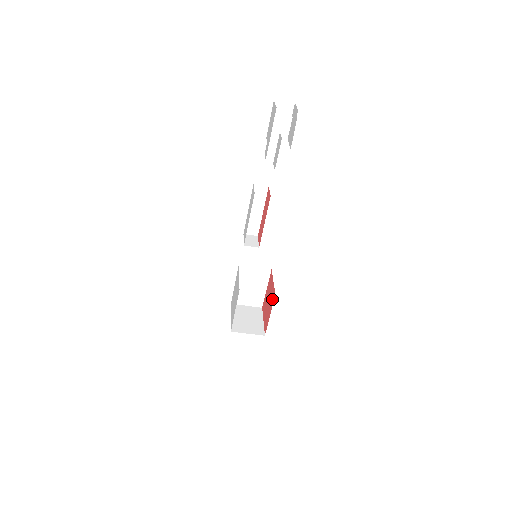
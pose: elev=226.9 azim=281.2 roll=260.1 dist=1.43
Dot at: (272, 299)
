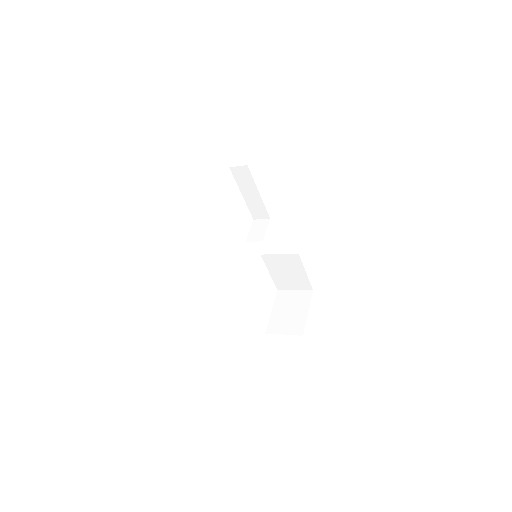
Dot at: occluded
